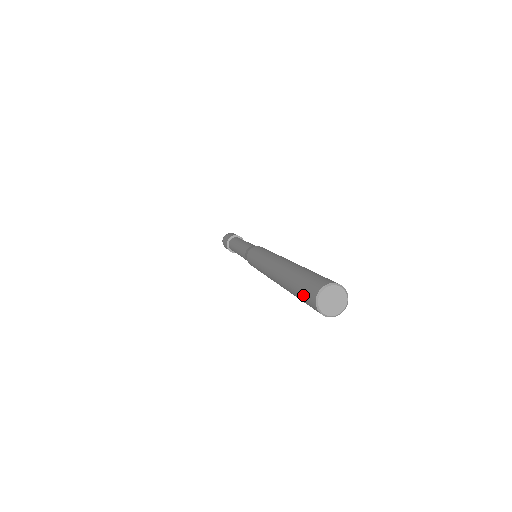
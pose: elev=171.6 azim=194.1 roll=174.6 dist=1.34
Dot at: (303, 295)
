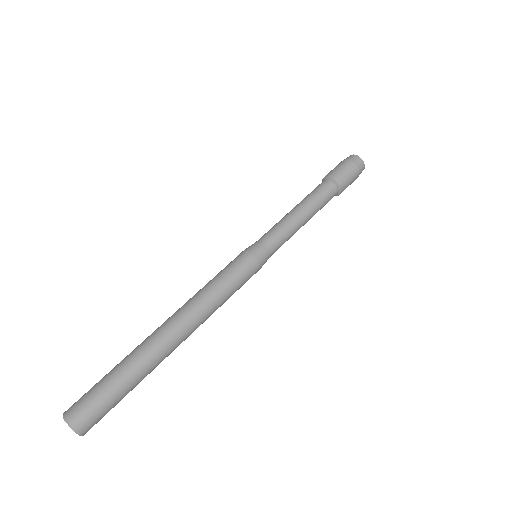
Dot at: (88, 391)
